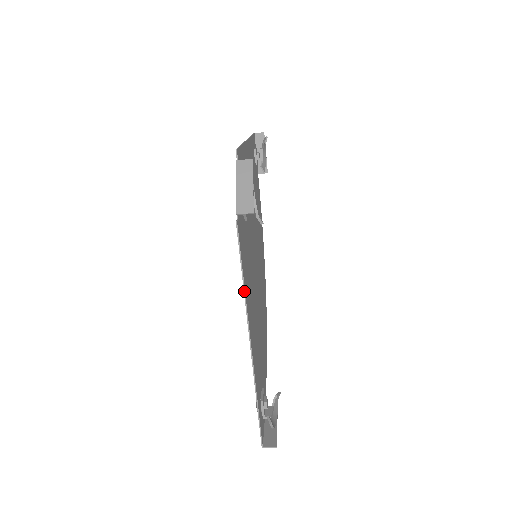
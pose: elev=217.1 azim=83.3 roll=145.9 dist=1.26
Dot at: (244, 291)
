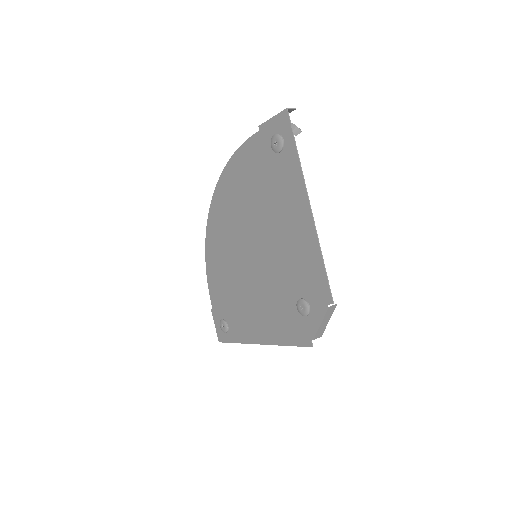
Dot at: occluded
